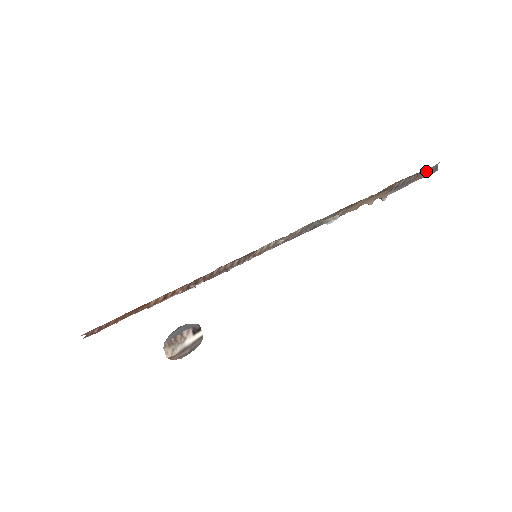
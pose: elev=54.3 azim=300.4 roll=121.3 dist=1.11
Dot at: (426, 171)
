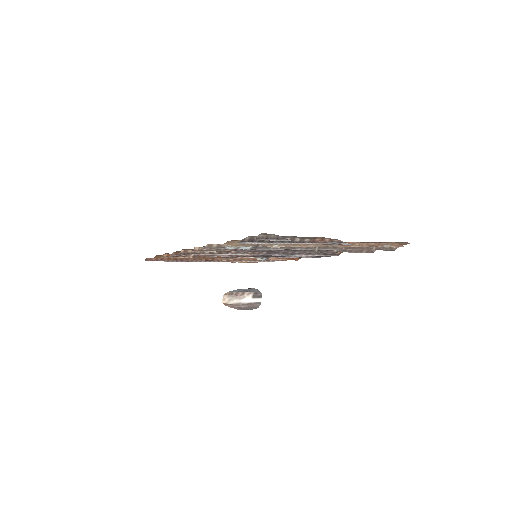
Dot at: (335, 239)
